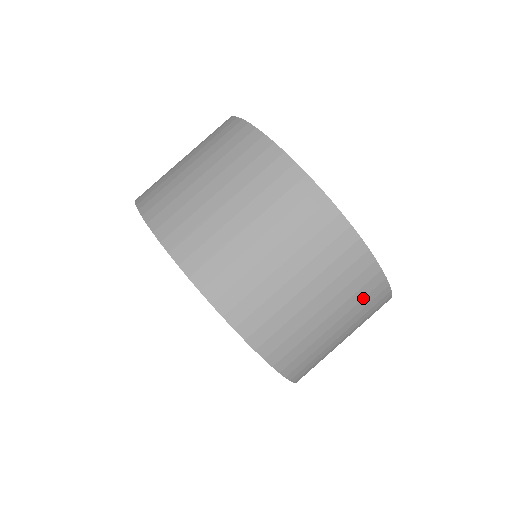
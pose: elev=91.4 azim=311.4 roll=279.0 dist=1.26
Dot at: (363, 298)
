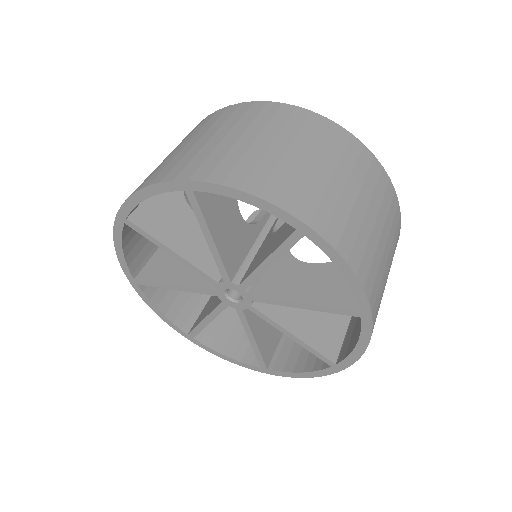
Dot at: (394, 253)
